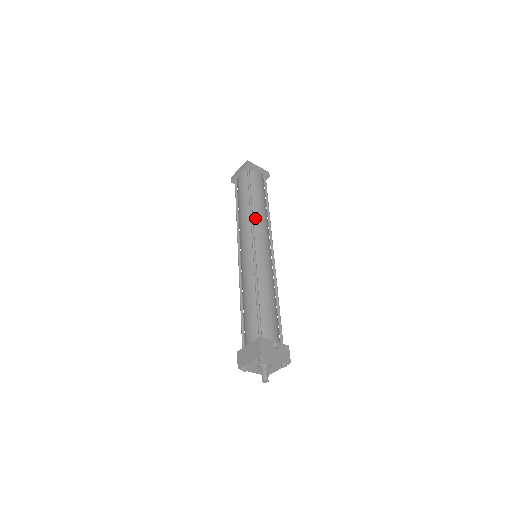
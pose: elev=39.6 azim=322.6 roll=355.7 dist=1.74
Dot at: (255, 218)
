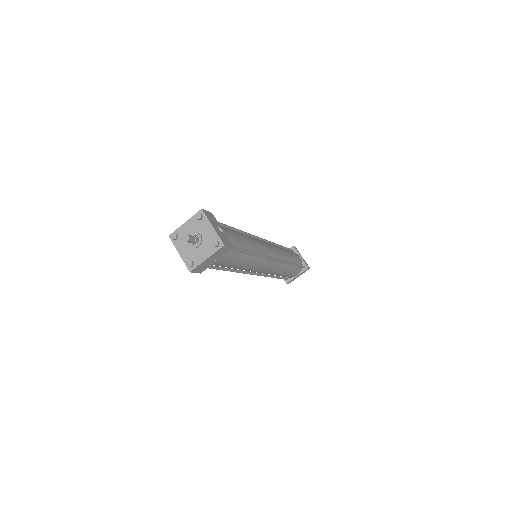
Dot at: occluded
